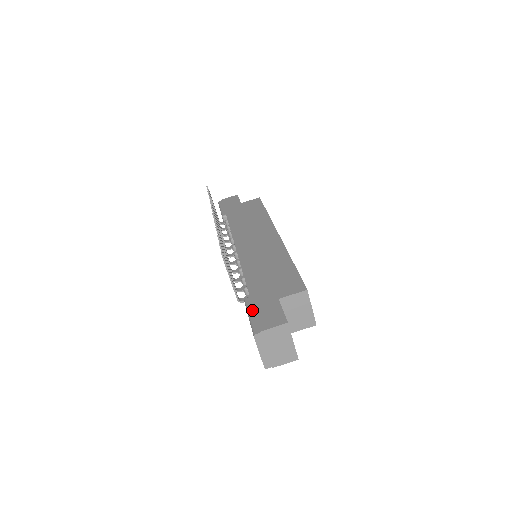
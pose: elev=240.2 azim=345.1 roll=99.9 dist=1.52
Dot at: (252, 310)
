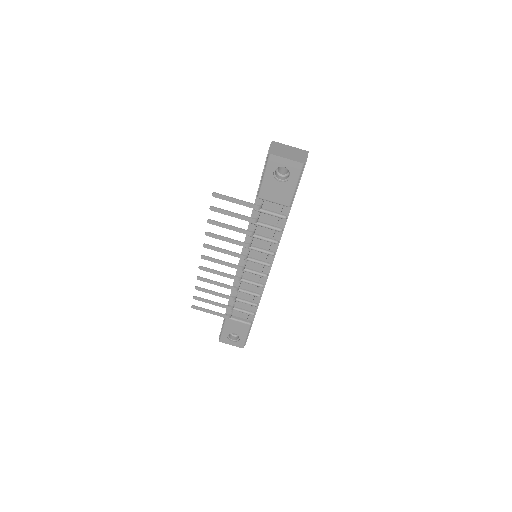
Dot at: (262, 178)
